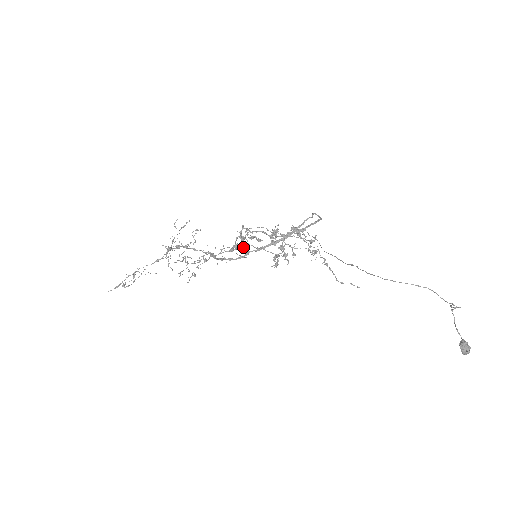
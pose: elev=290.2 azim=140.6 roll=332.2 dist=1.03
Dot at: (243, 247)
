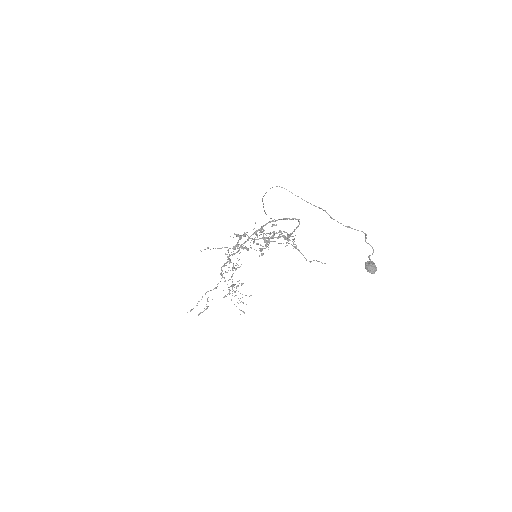
Dot at: (244, 247)
